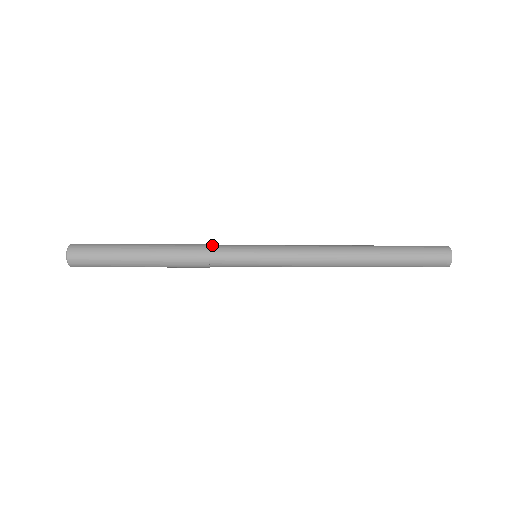
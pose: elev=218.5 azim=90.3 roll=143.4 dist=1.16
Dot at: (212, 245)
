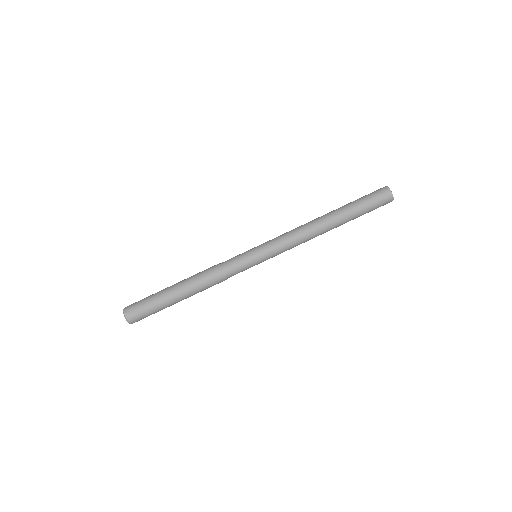
Dot at: occluded
